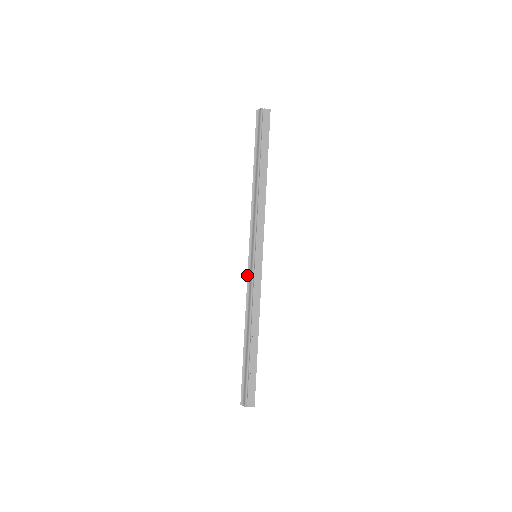
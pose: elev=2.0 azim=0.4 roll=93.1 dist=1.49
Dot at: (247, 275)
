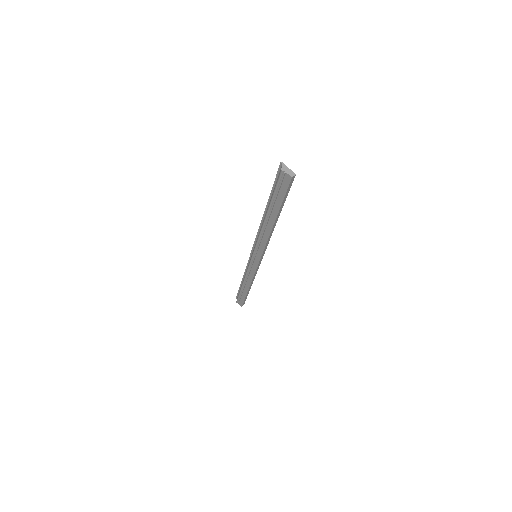
Dot at: (249, 258)
